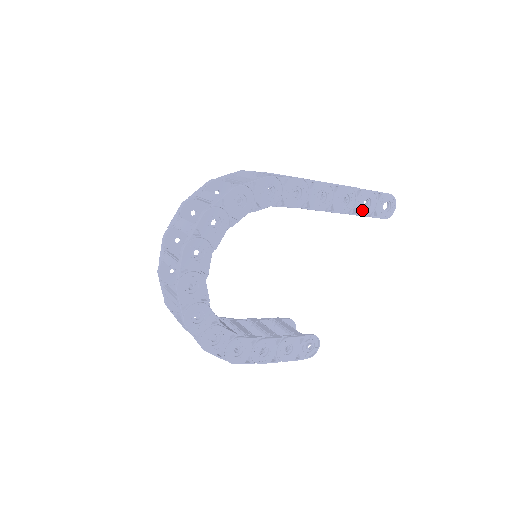
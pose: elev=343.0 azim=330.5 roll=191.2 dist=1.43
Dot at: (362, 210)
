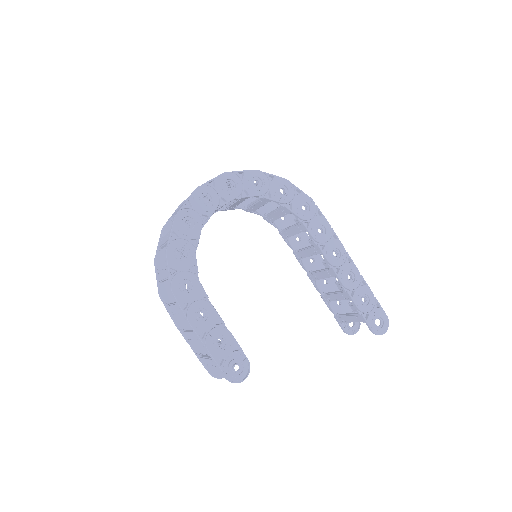
Dot at: (358, 300)
